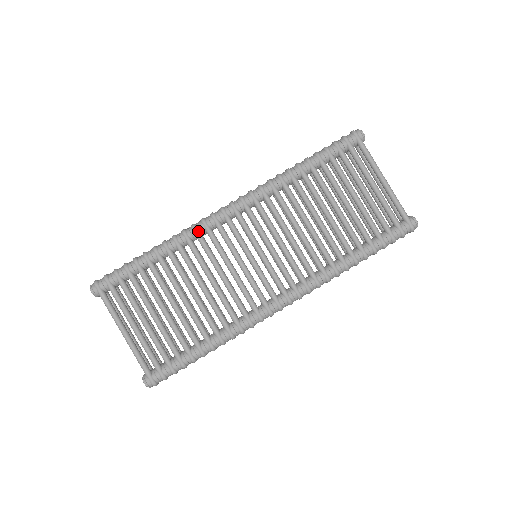
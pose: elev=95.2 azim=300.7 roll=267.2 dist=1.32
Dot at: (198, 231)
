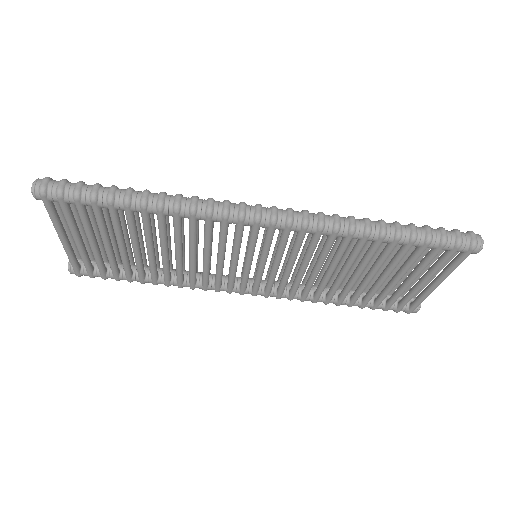
Dot at: (211, 221)
